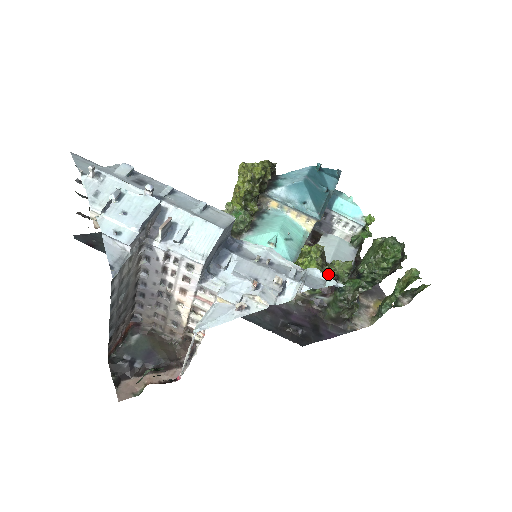
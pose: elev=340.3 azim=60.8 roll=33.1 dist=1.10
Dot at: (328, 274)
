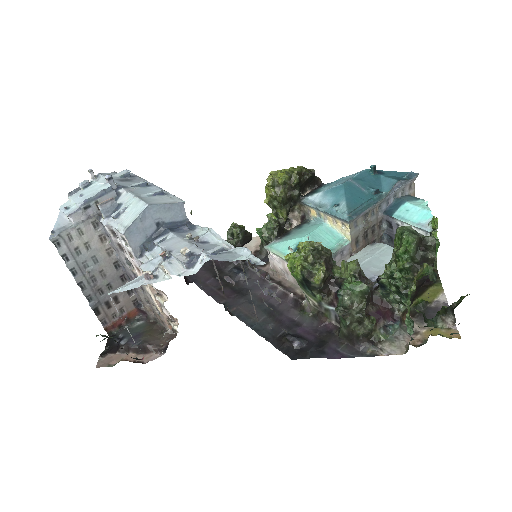
Dot at: (317, 272)
